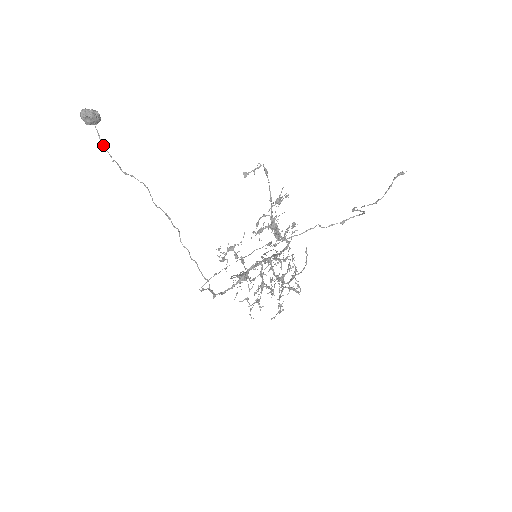
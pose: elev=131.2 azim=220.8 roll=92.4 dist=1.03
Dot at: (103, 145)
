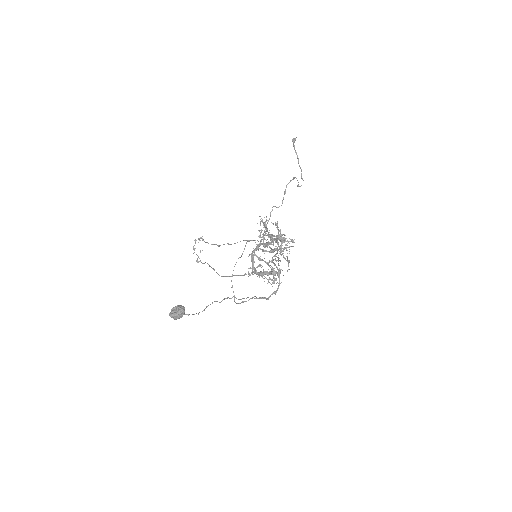
Dot at: occluded
